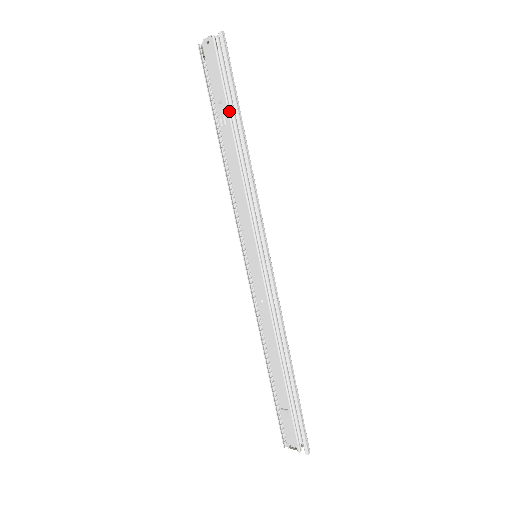
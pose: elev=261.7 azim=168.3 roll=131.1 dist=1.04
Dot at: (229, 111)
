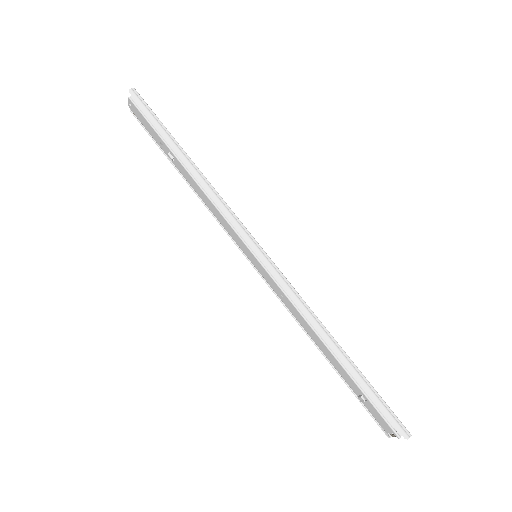
Dot at: (168, 146)
